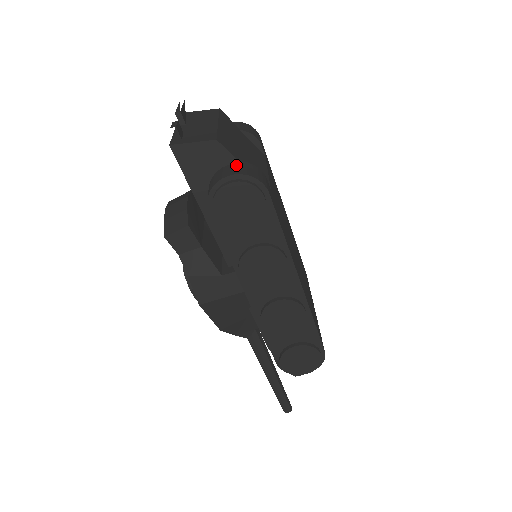
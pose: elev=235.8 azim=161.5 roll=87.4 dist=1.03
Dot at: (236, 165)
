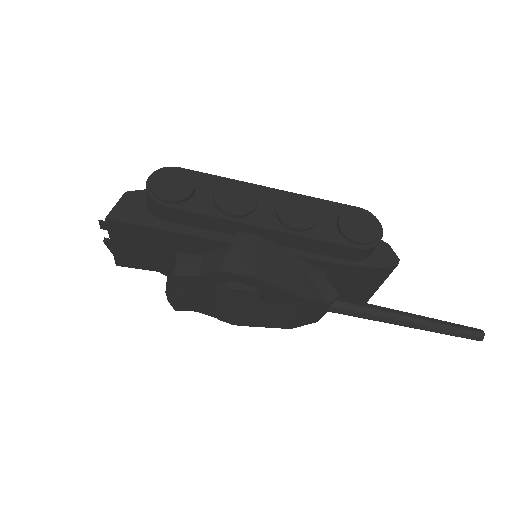
Dot at: occluded
